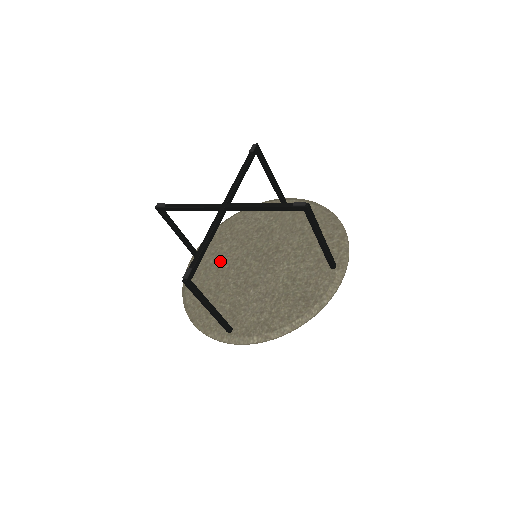
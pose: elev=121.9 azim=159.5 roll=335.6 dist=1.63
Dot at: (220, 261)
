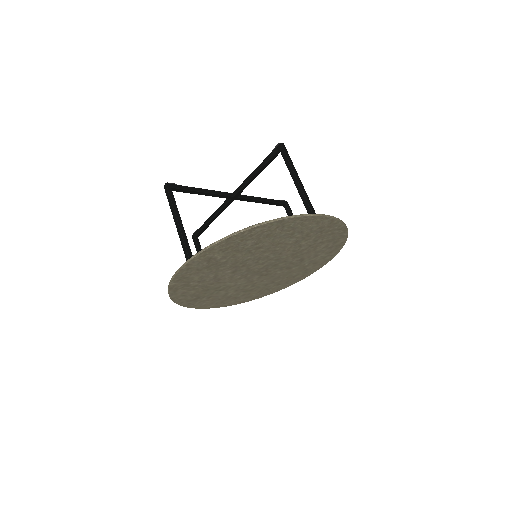
Dot at: occluded
